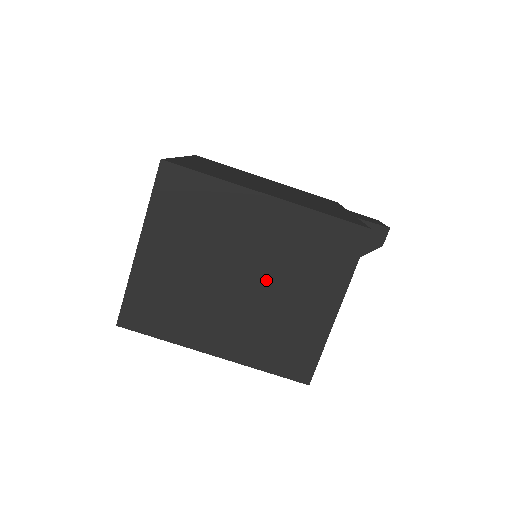
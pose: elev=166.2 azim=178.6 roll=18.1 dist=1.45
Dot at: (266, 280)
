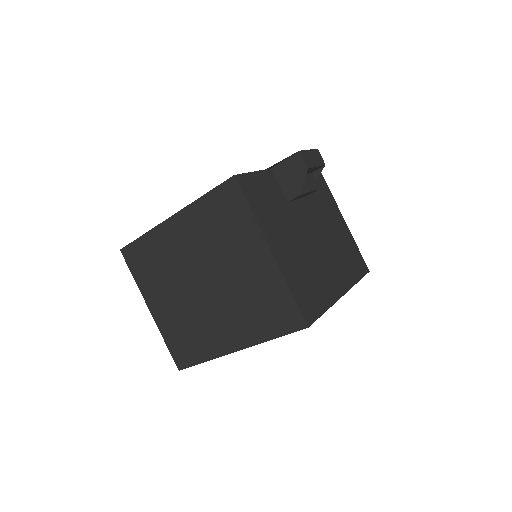
Dot at: (216, 271)
